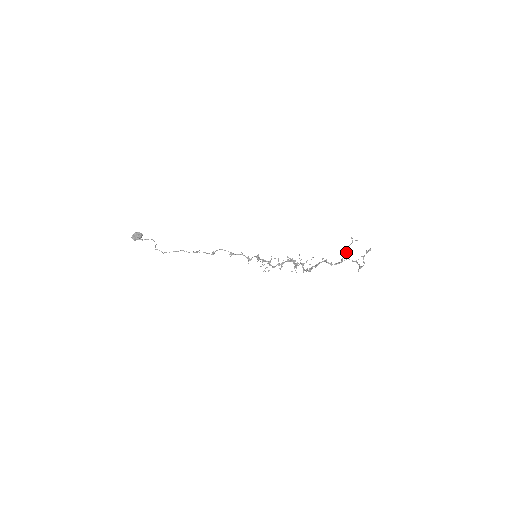
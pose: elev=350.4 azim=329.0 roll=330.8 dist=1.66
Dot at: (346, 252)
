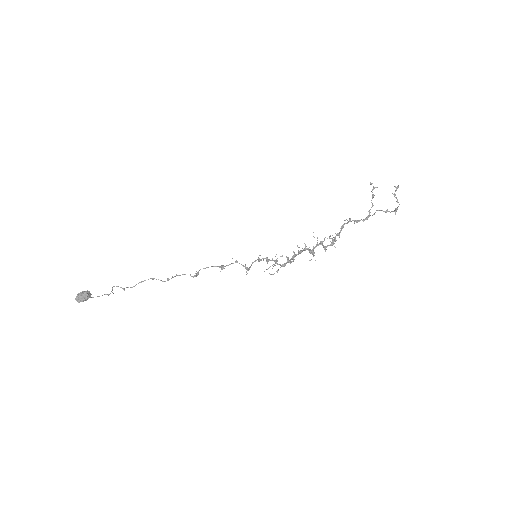
Dot at: (371, 202)
